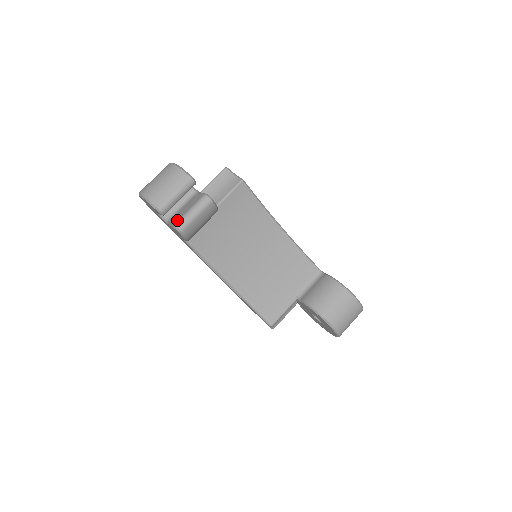
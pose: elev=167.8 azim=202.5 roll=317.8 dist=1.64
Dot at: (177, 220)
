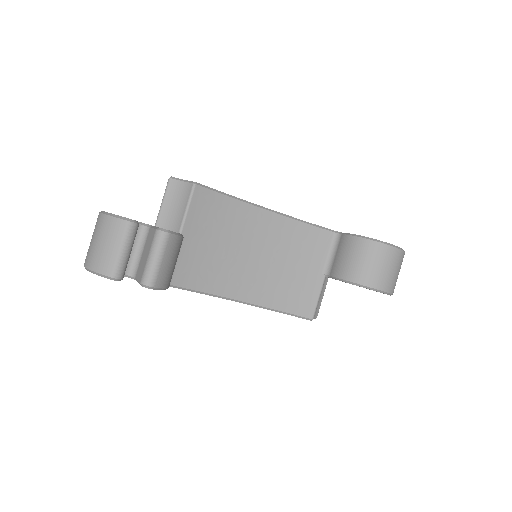
Dot at: (141, 275)
